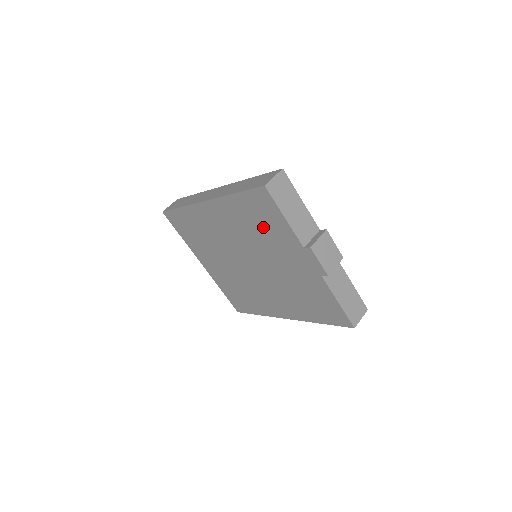
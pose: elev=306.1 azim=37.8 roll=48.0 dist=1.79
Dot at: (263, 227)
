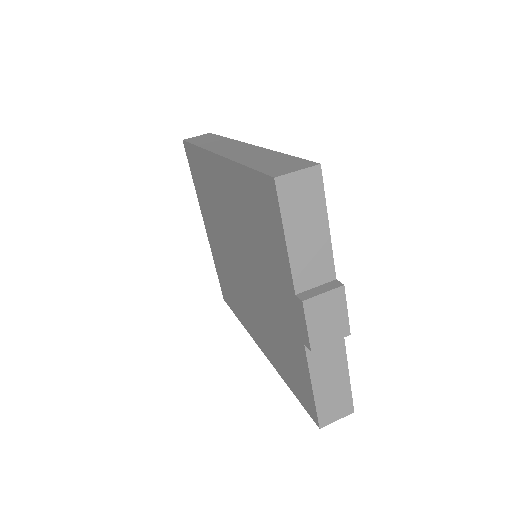
Dot at: (261, 232)
